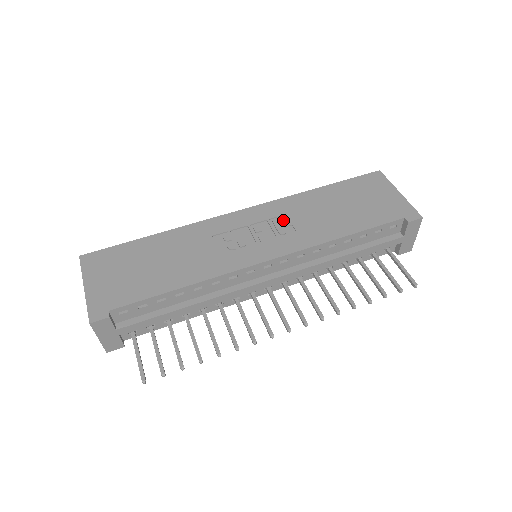
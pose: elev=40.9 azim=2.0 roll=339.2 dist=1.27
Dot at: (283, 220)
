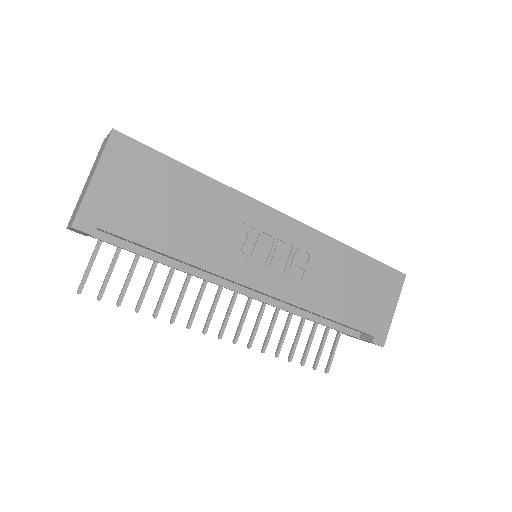
Dot at: (304, 258)
